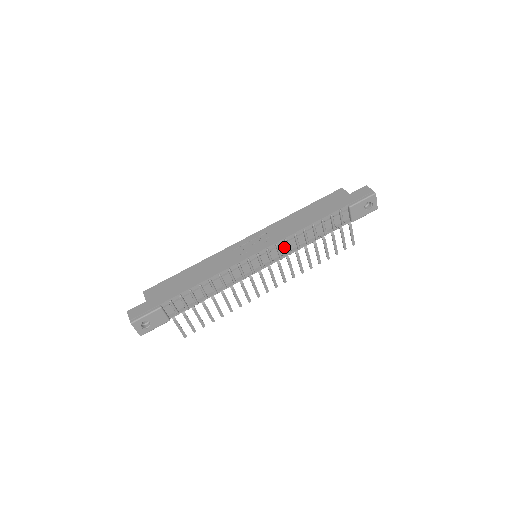
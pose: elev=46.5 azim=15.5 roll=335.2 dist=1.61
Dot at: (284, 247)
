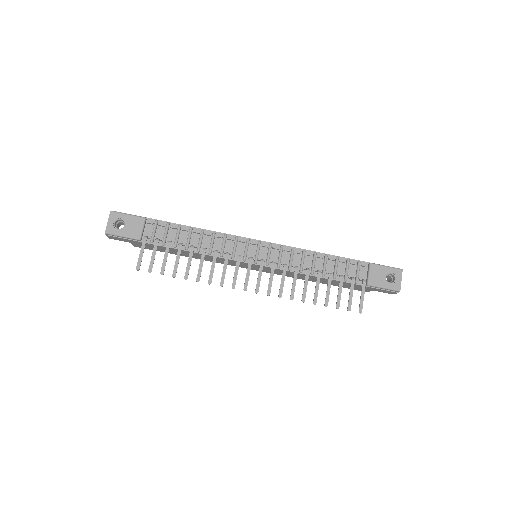
Dot at: (287, 257)
